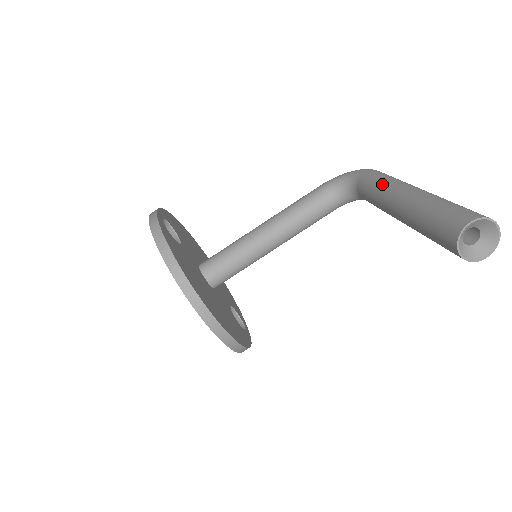
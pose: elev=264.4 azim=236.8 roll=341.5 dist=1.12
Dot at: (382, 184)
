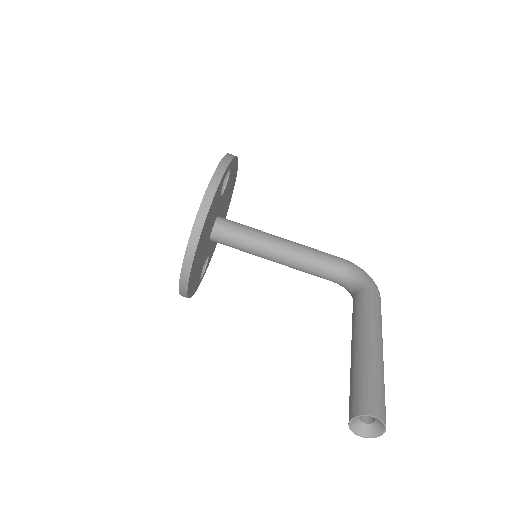
Dot at: (370, 315)
